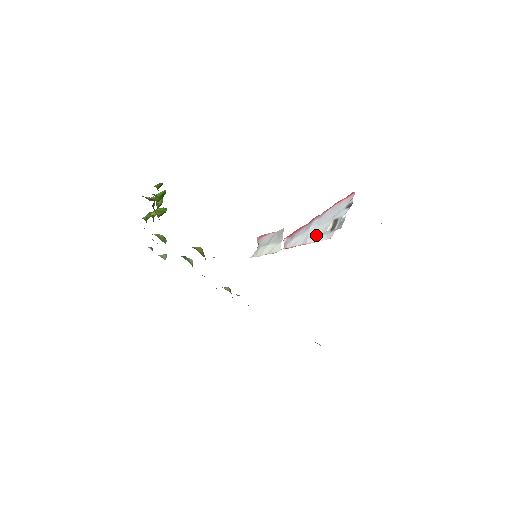
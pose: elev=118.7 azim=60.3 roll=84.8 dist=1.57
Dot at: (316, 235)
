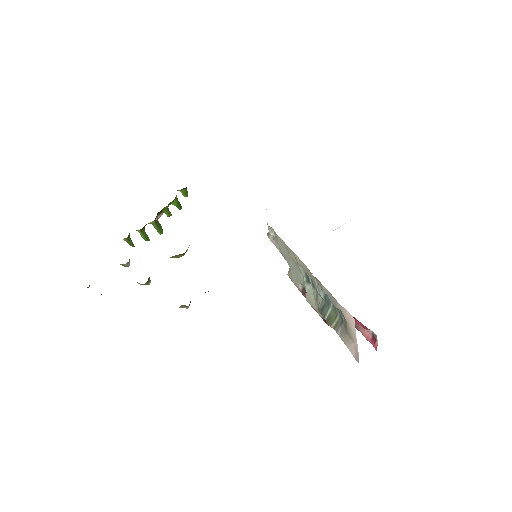
Dot at: occluded
